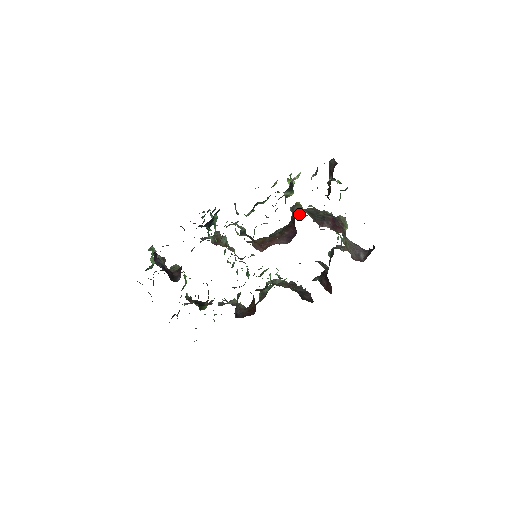
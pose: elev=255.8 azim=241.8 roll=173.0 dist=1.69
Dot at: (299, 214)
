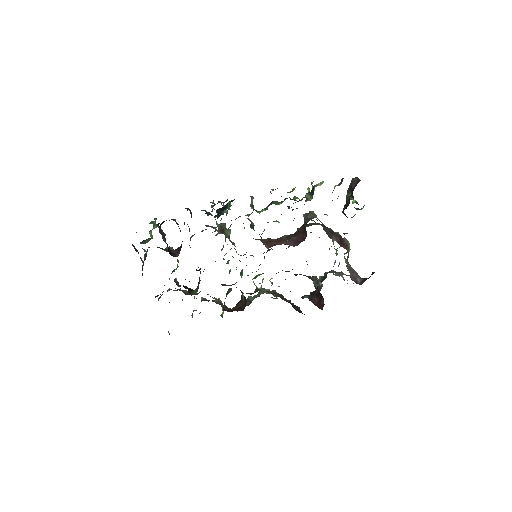
Dot at: (307, 226)
